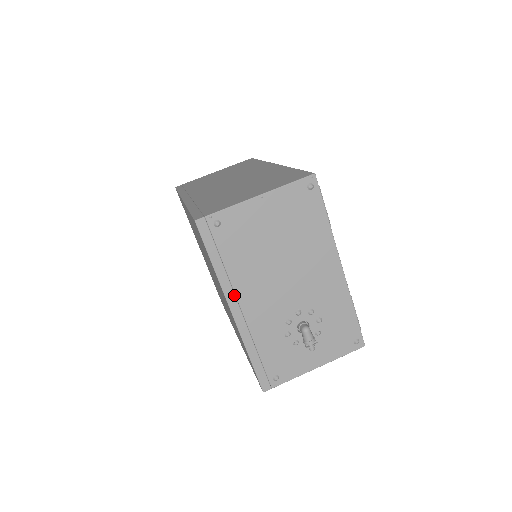
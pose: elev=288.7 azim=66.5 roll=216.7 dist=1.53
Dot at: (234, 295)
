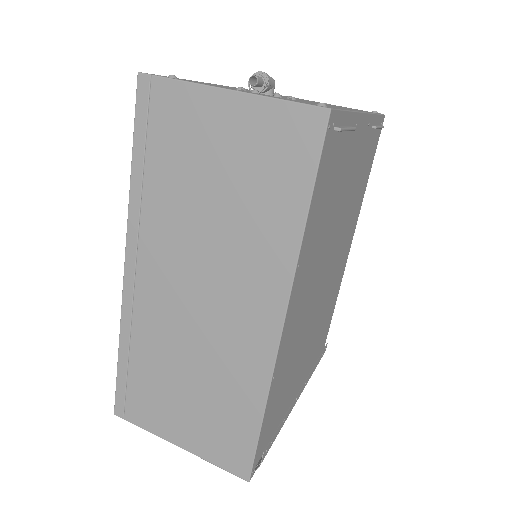
Dot at: occluded
